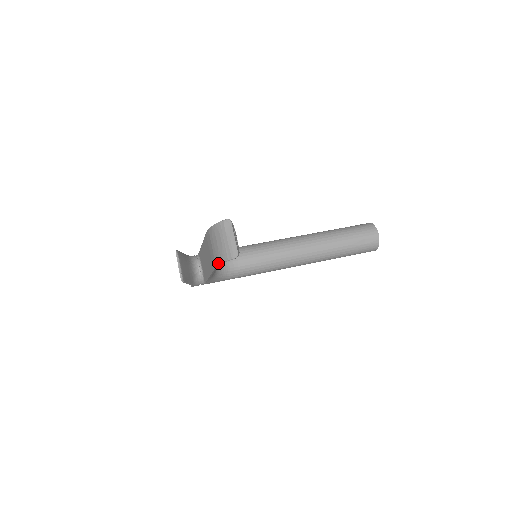
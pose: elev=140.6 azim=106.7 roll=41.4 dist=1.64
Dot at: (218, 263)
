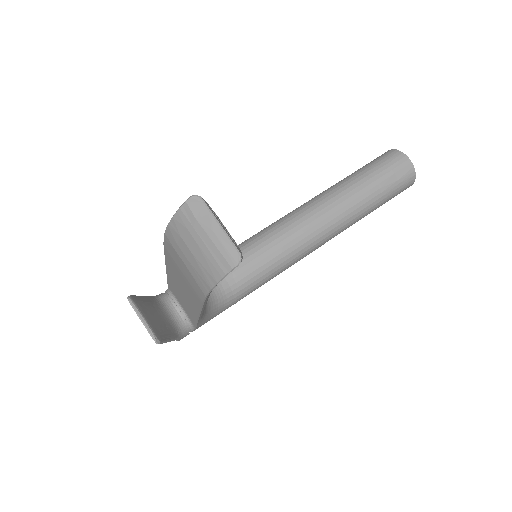
Dot at: (207, 288)
